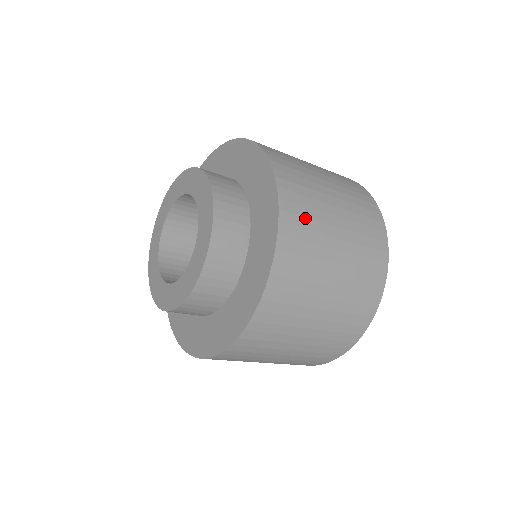
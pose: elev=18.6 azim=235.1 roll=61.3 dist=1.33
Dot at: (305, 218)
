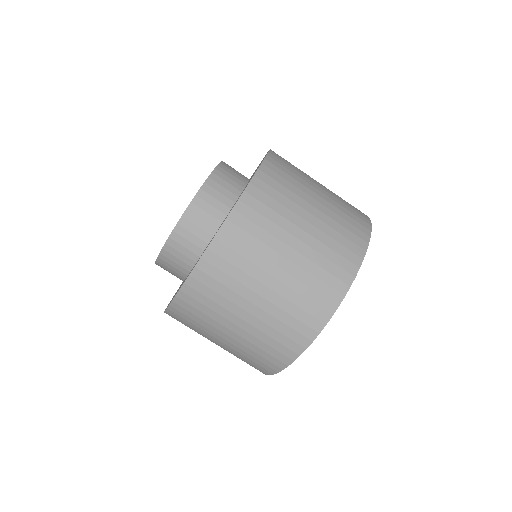
Dot at: occluded
